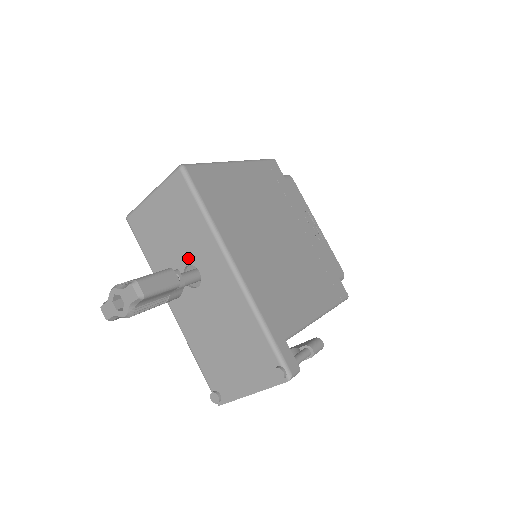
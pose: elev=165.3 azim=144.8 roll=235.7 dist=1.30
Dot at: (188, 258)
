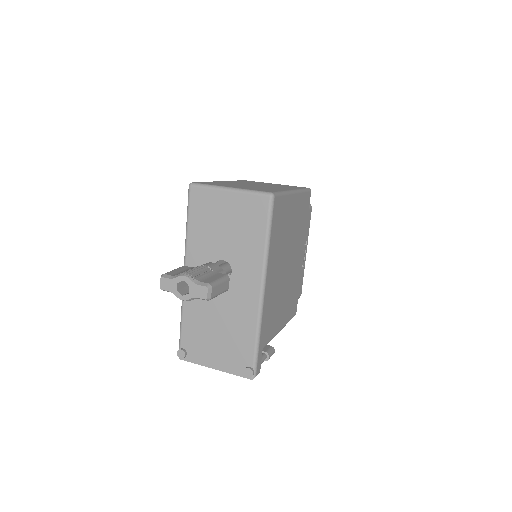
Dot at: (229, 256)
